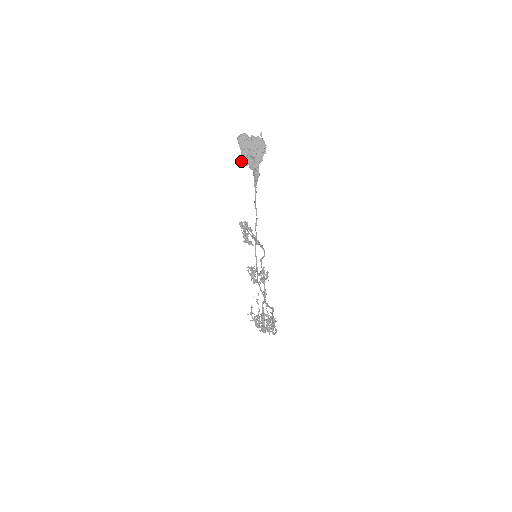
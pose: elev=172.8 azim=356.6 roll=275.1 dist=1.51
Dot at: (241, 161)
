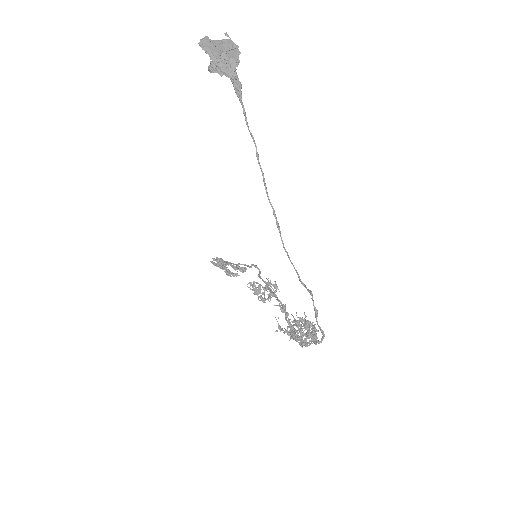
Dot at: (213, 69)
